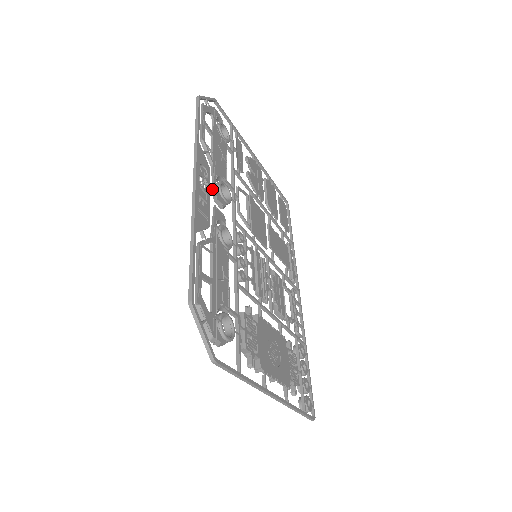
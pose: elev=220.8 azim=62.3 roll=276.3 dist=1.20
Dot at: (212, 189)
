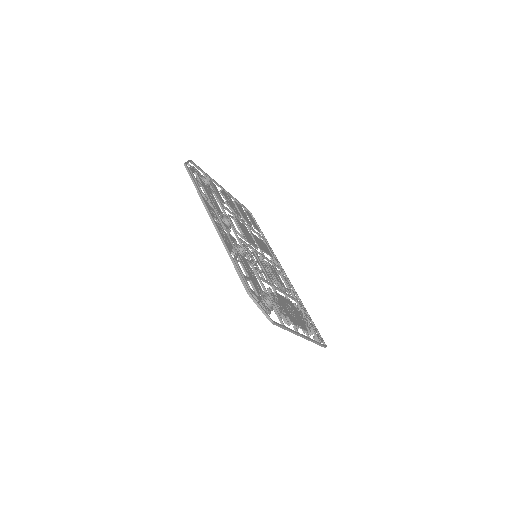
Dot at: occluded
